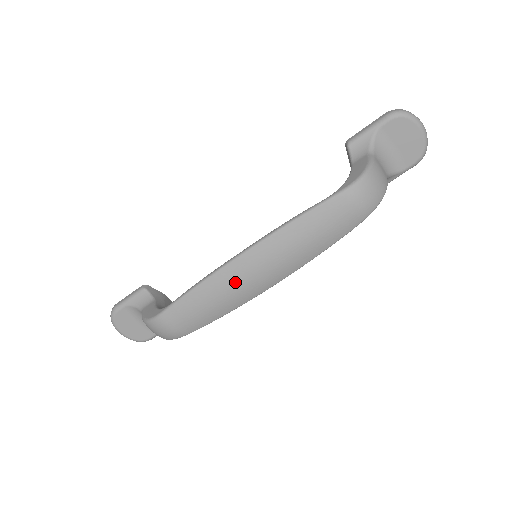
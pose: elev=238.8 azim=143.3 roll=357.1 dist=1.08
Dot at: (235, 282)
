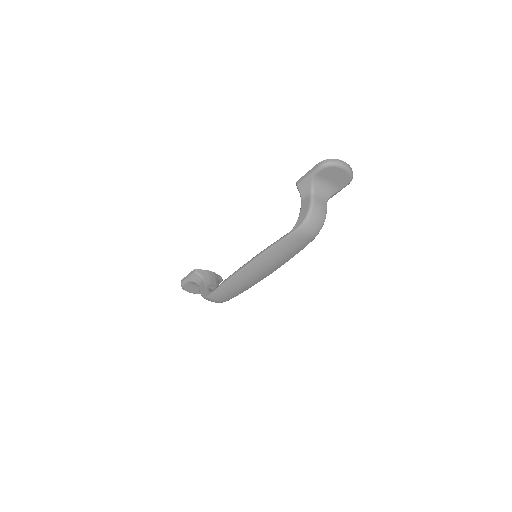
Dot at: (246, 279)
